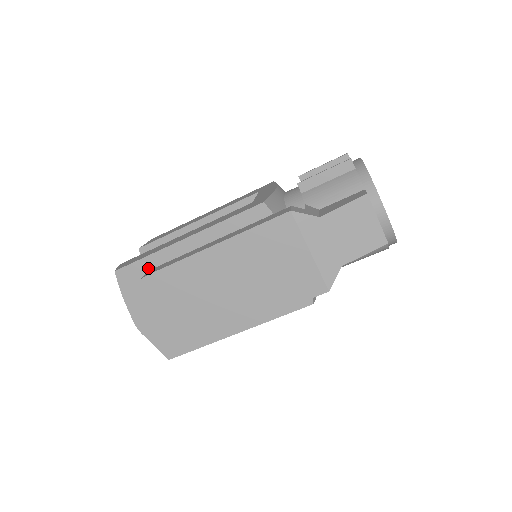
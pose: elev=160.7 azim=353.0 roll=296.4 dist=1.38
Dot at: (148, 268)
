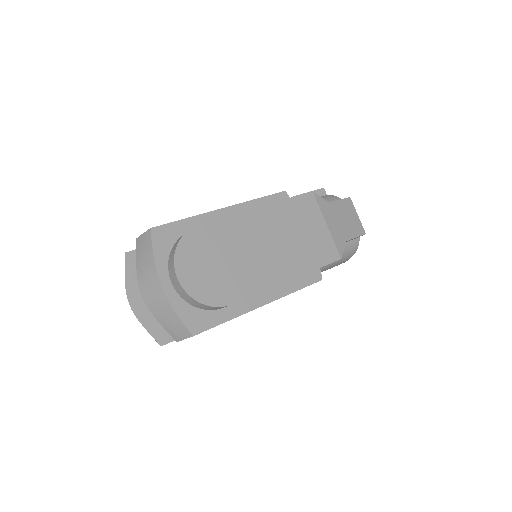
Dot at: (186, 230)
